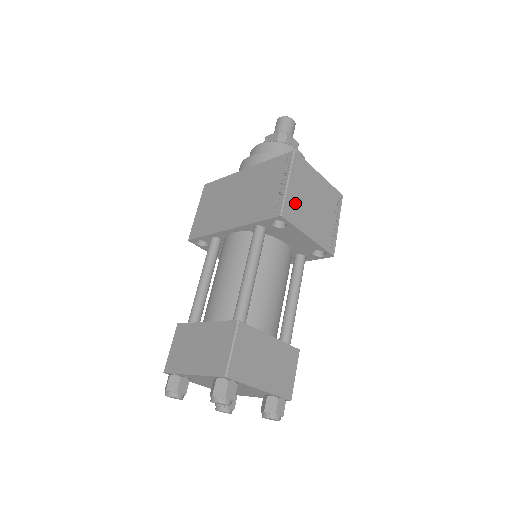
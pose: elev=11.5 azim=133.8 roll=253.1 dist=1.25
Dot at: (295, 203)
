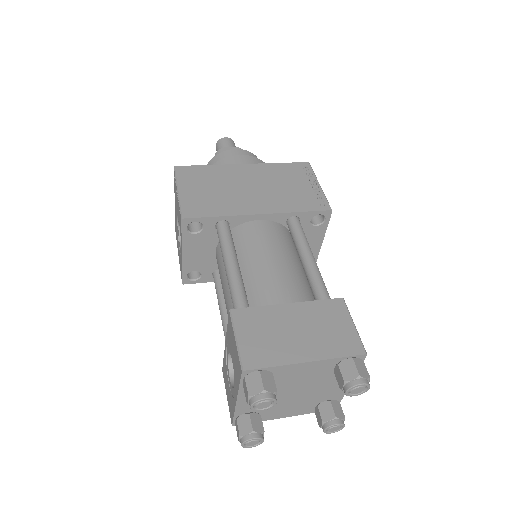
Dot at: occluded
